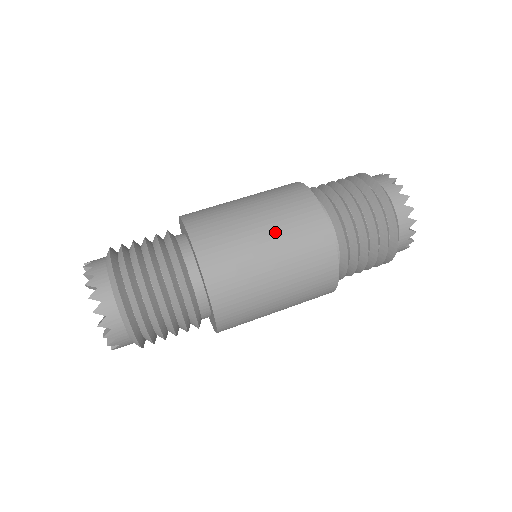
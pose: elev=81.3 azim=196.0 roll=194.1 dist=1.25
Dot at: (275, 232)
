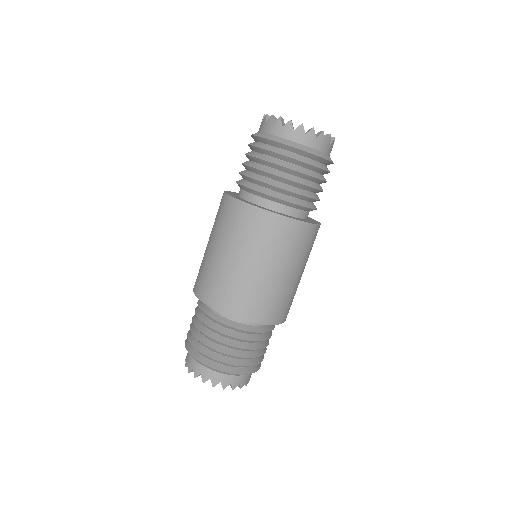
Dot at: (227, 245)
